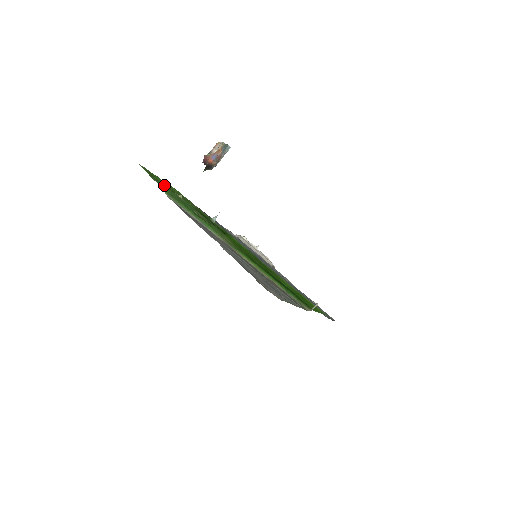
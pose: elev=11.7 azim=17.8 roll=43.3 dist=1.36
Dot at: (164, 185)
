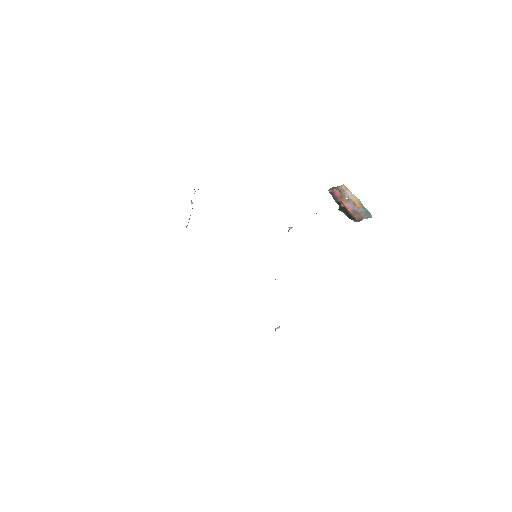
Dot at: occluded
